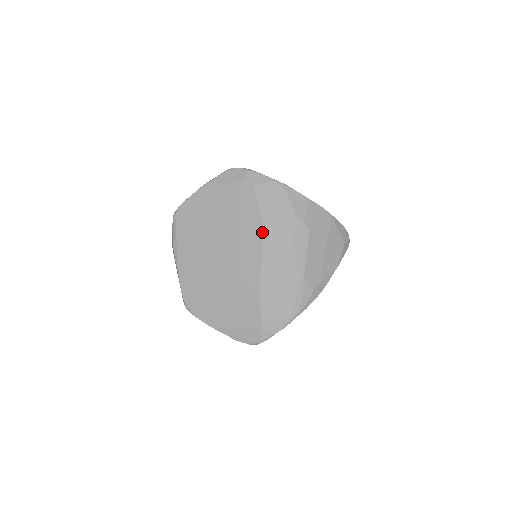
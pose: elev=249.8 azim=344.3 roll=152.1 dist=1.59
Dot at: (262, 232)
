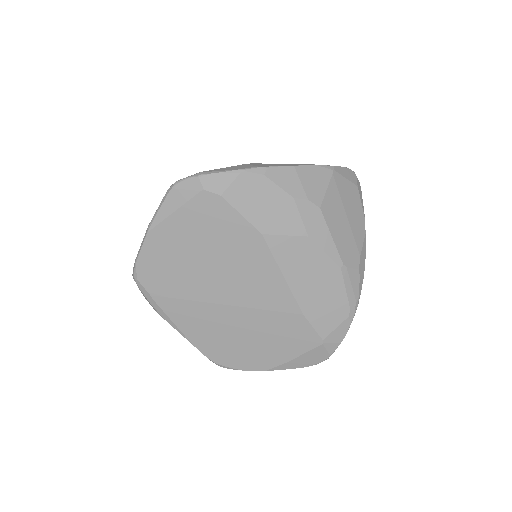
Dot at: (266, 245)
